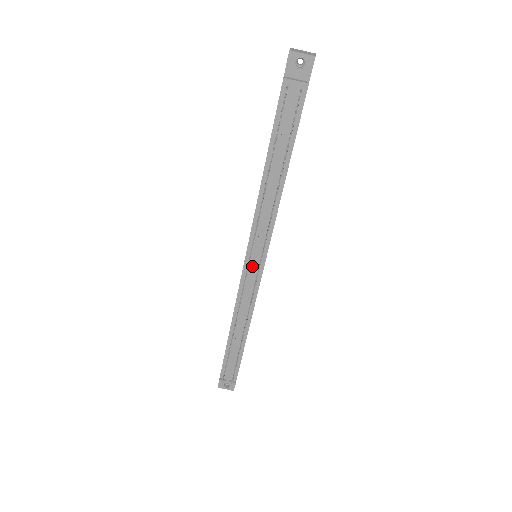
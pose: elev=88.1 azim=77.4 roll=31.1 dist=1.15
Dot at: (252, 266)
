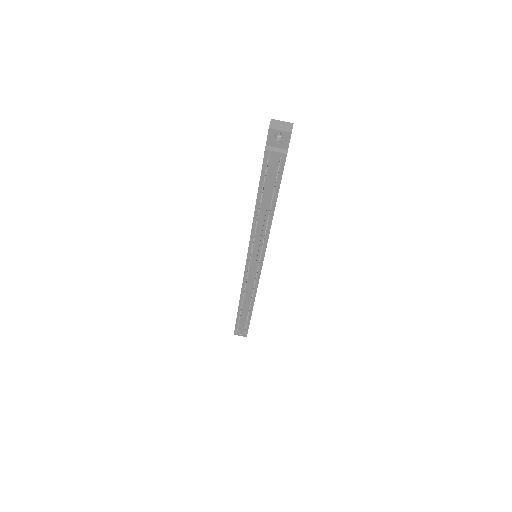
Dot at: (252, 267)
